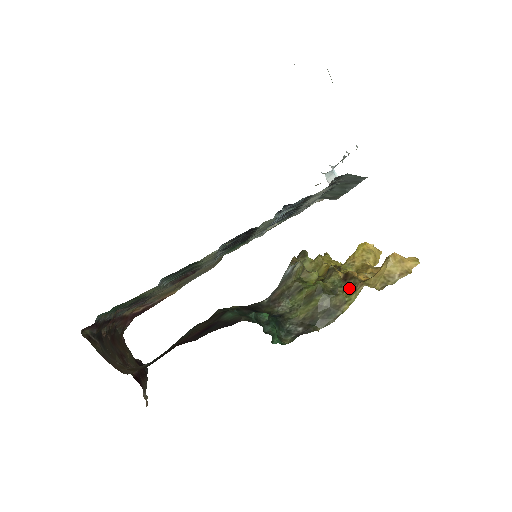
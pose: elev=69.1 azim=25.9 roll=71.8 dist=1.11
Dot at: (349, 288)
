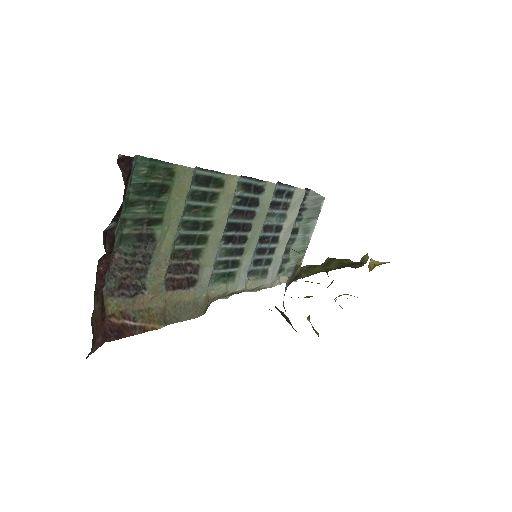
Dot at: occluded
